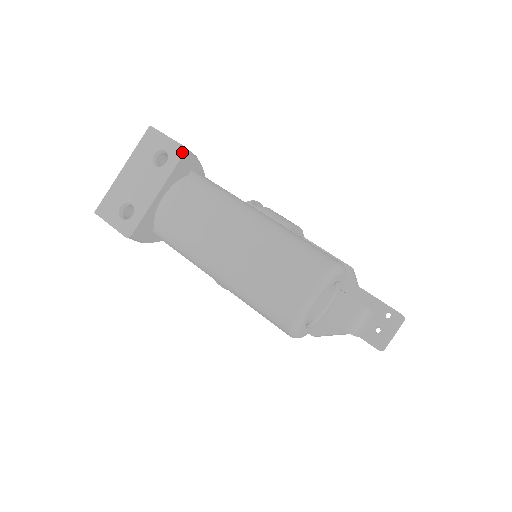
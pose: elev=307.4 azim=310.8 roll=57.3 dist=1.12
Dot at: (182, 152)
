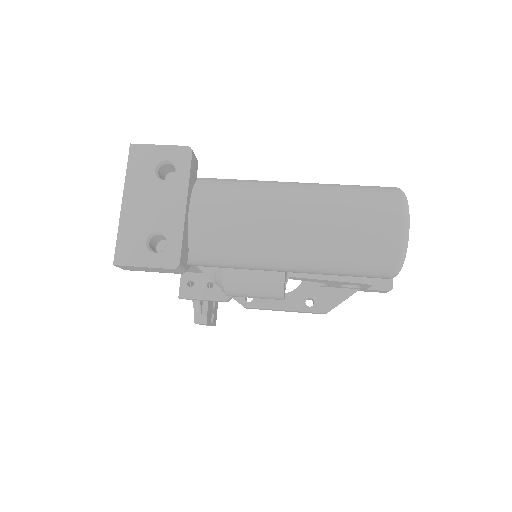
Dot at: (189, 153)
